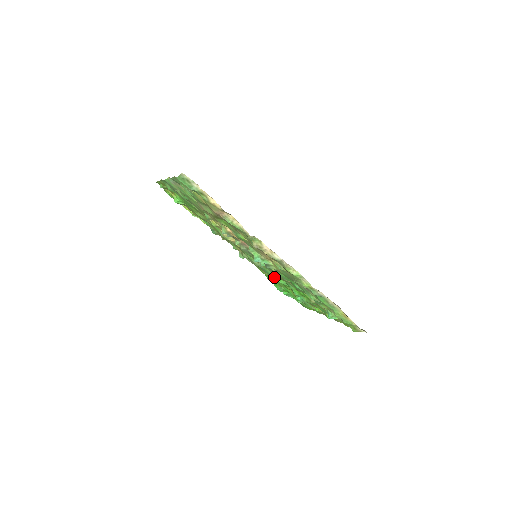
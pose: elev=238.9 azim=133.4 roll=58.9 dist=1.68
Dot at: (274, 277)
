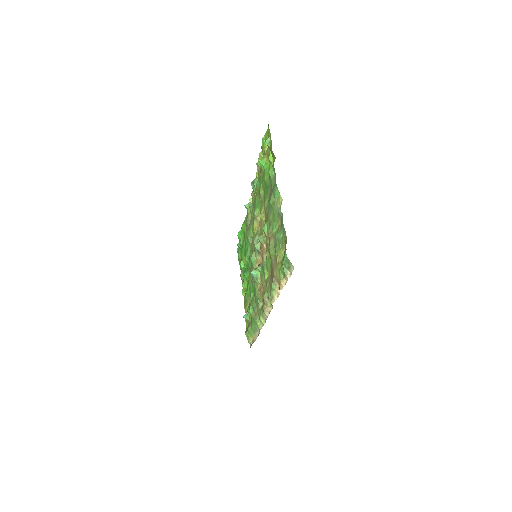
Dot at: (247, 254)
